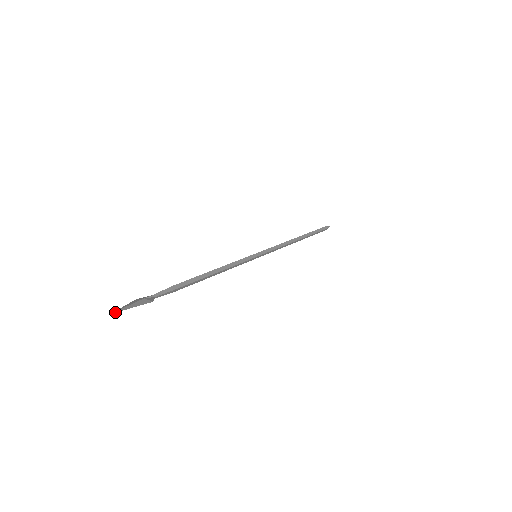
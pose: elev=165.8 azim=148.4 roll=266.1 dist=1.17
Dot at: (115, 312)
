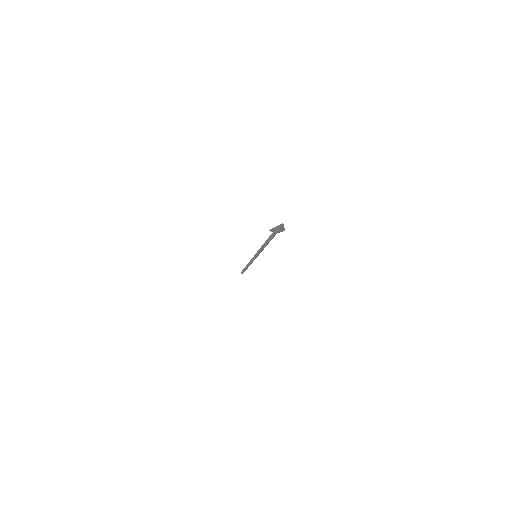
Dot at: (283, 224)
